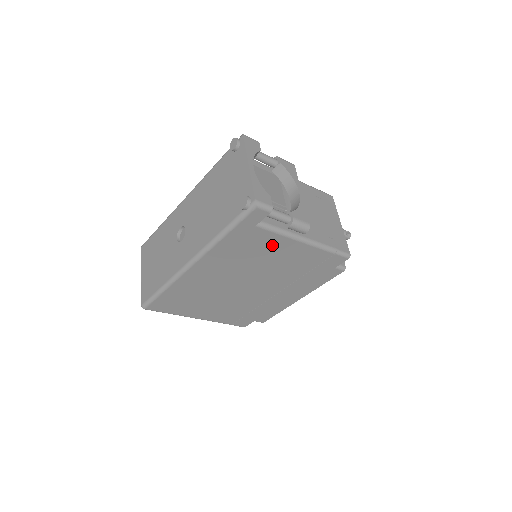
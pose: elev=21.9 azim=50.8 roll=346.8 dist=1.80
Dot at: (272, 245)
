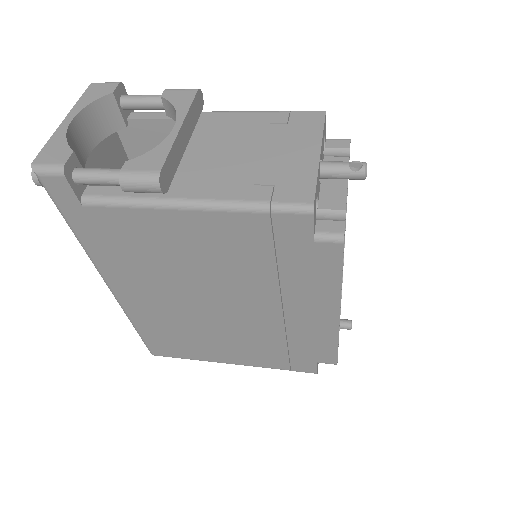
Dot at: (149, 229)
